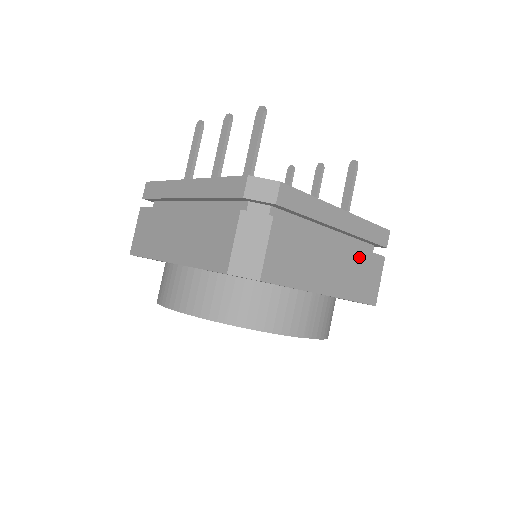
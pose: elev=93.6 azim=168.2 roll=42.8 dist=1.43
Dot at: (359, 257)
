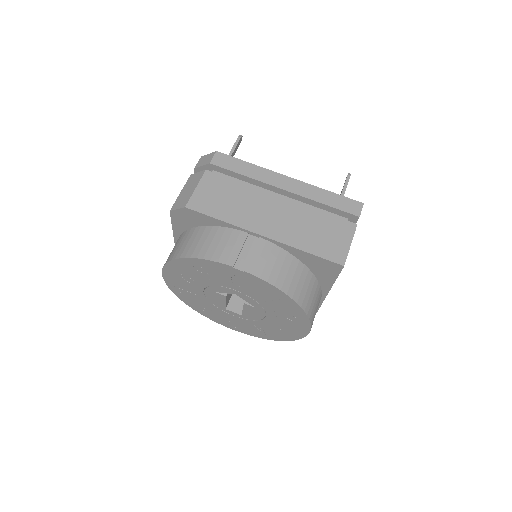
Dot at: (313, 216)
